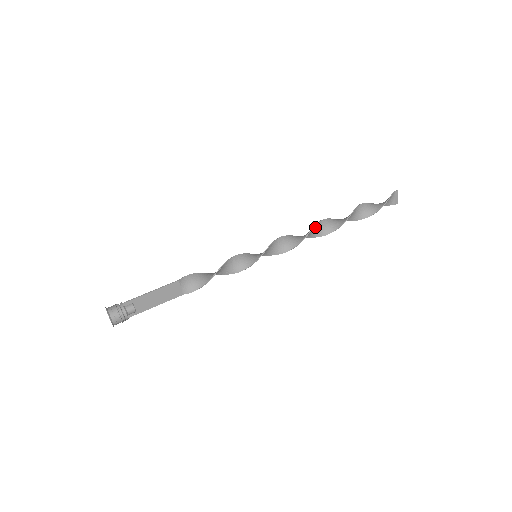
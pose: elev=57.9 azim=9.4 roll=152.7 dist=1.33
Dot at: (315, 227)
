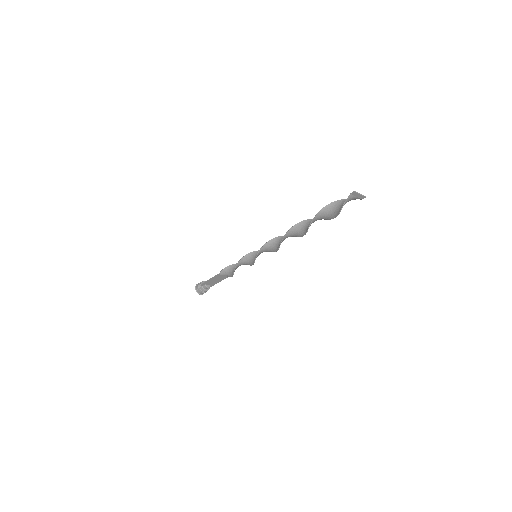
Dot at: (286, 235)
